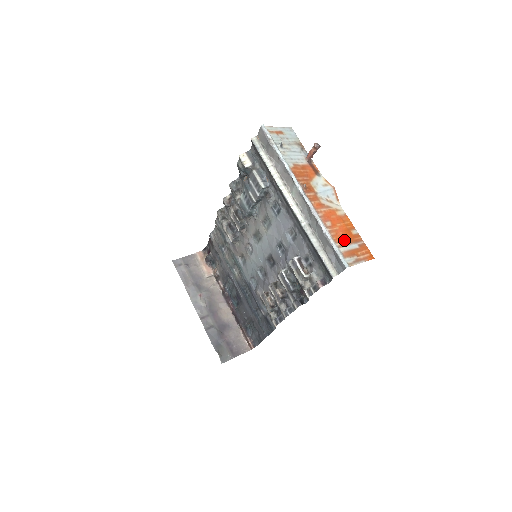
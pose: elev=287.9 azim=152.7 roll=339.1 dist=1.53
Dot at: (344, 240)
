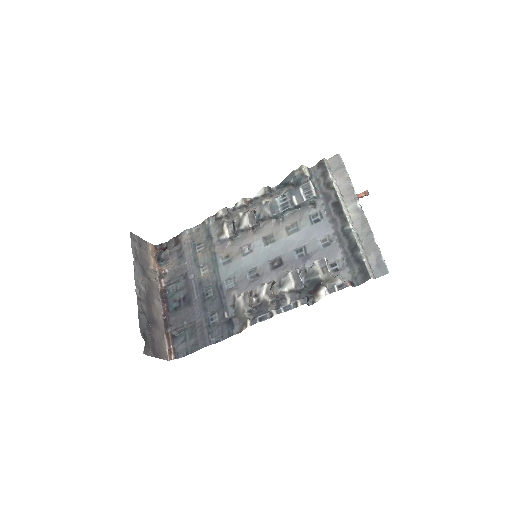
Dot at: occluded
